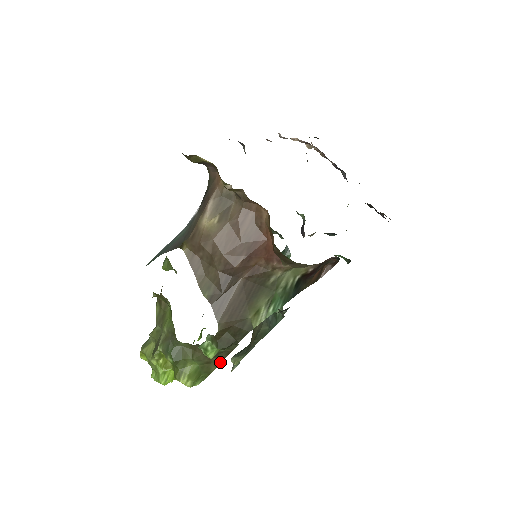
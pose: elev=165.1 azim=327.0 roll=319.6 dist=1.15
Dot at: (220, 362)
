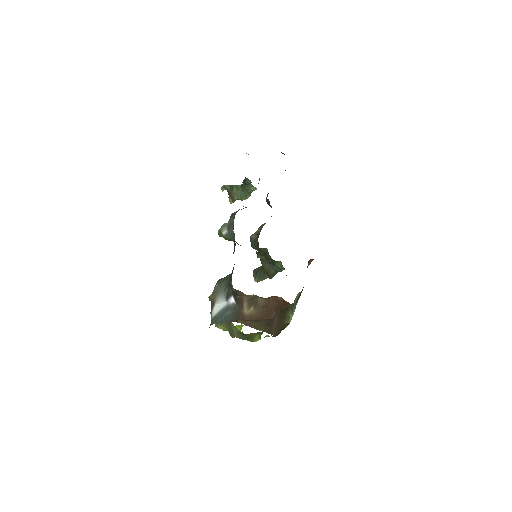
Dot at: occluded
